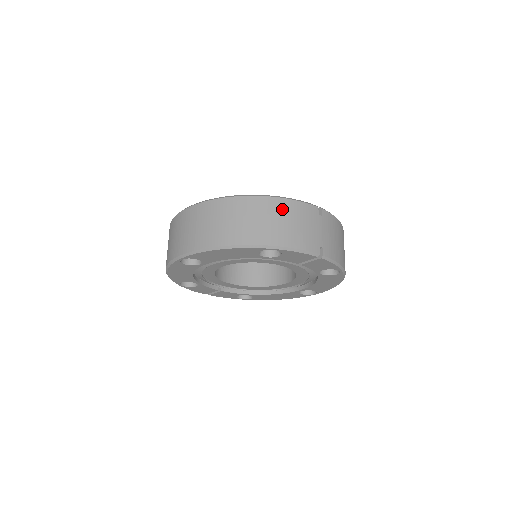
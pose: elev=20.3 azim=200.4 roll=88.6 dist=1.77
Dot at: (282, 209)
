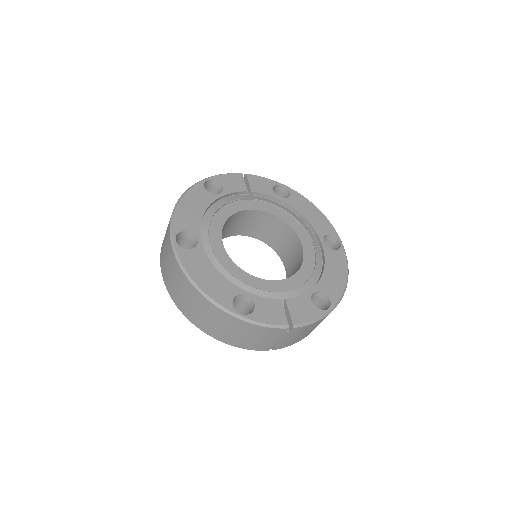
Dot at: occluded
